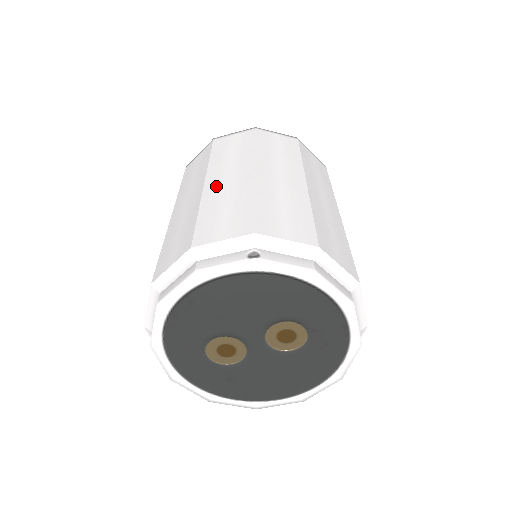
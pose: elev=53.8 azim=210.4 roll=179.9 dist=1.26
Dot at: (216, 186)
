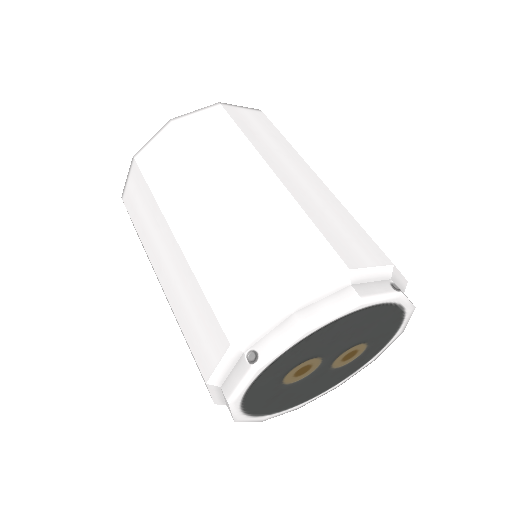
Dot at: (296, 185)
